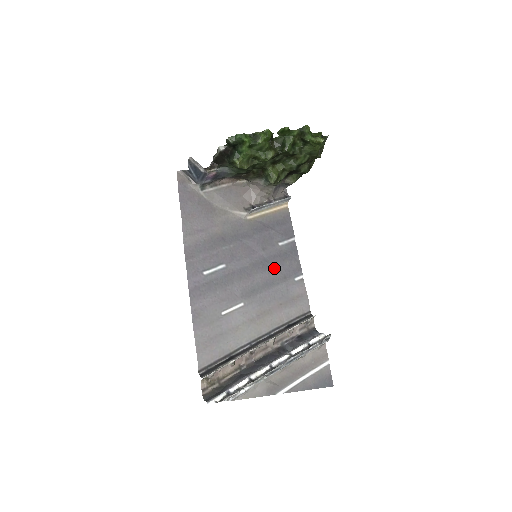
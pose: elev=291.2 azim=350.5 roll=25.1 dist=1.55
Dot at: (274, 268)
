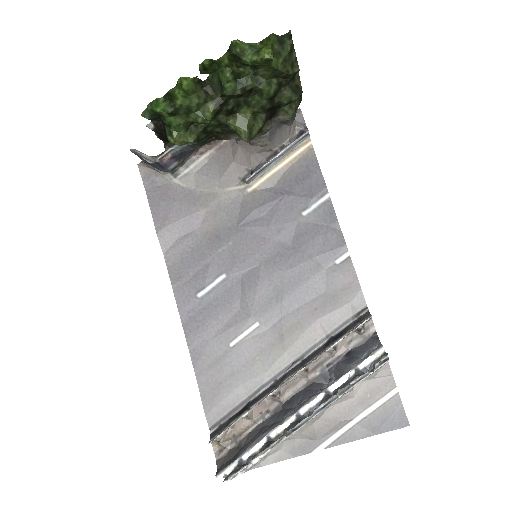
Dot at: (299, 255)
